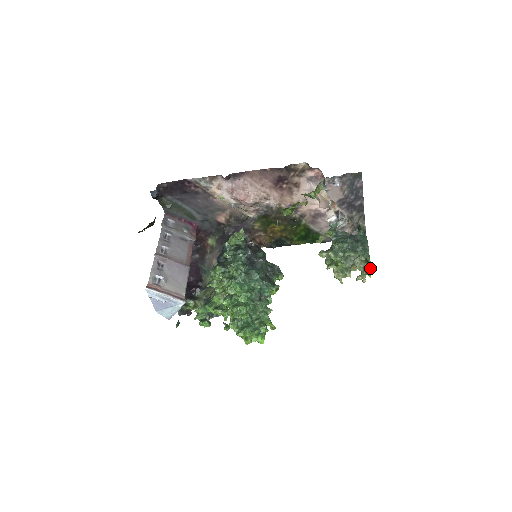
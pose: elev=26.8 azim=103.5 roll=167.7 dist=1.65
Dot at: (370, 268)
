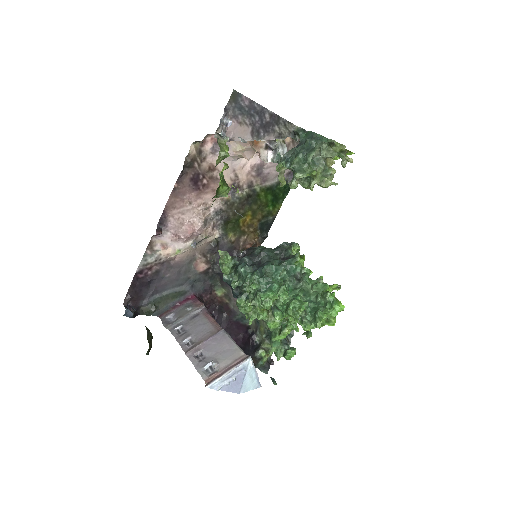
Dot at: (340, 145)
